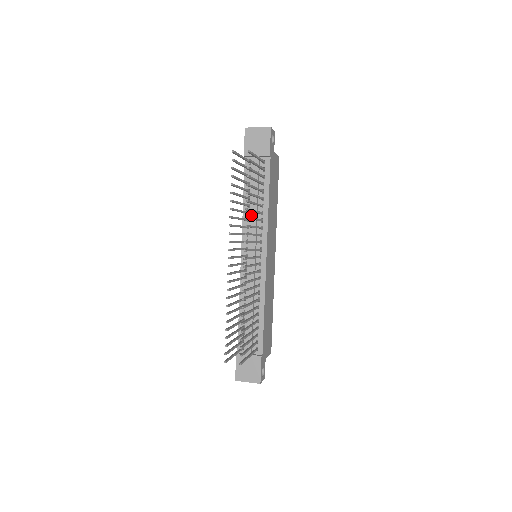
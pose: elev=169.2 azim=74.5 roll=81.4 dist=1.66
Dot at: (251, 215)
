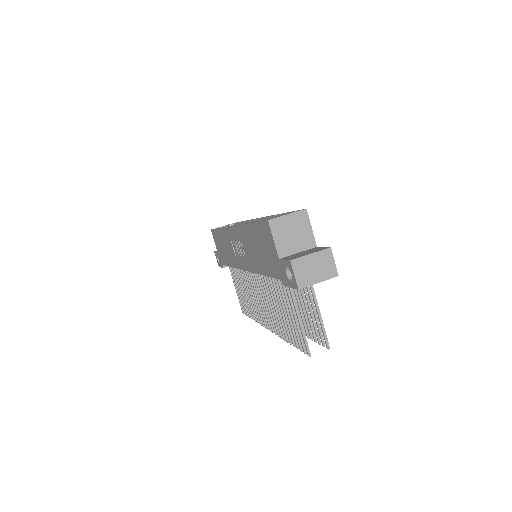
Dot at: occluded
